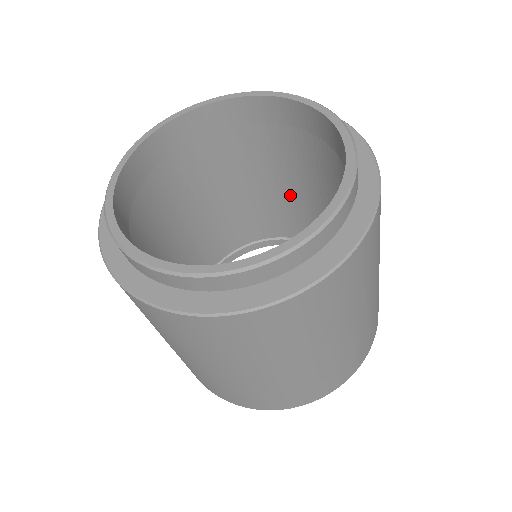
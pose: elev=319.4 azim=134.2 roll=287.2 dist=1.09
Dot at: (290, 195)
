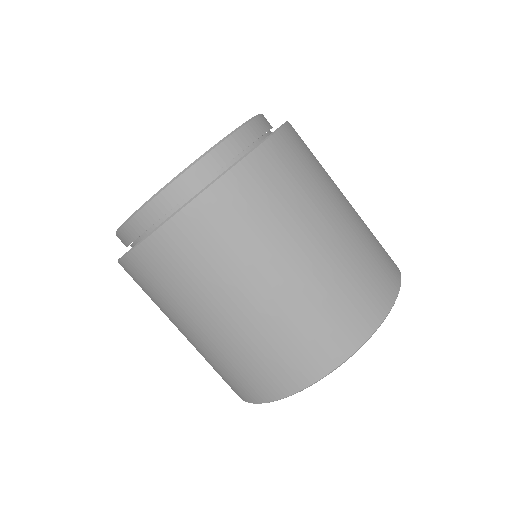
Dot at: occluded
